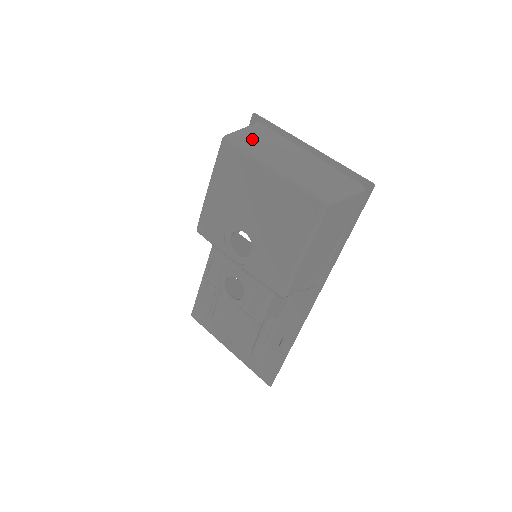
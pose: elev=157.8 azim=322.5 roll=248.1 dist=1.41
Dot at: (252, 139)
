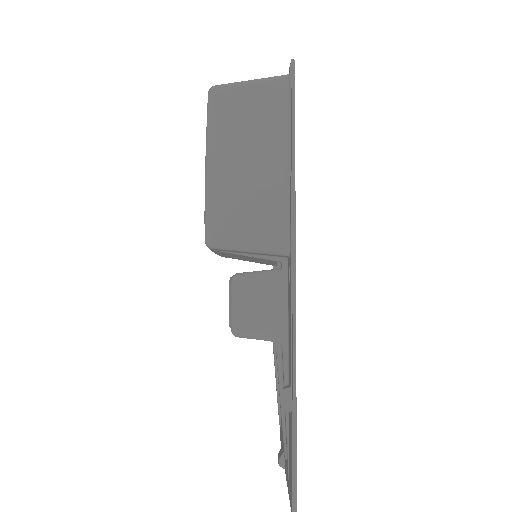
Dot at: occluded
